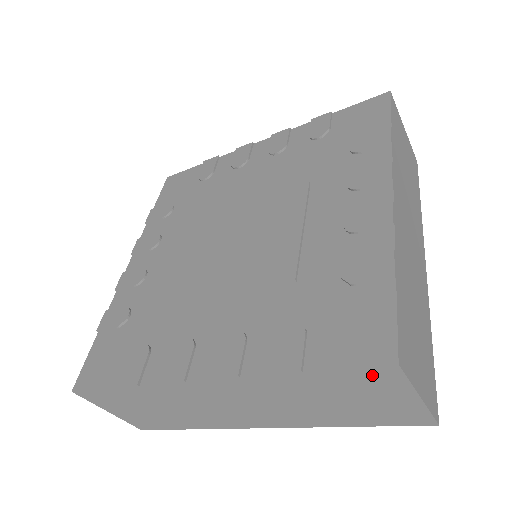
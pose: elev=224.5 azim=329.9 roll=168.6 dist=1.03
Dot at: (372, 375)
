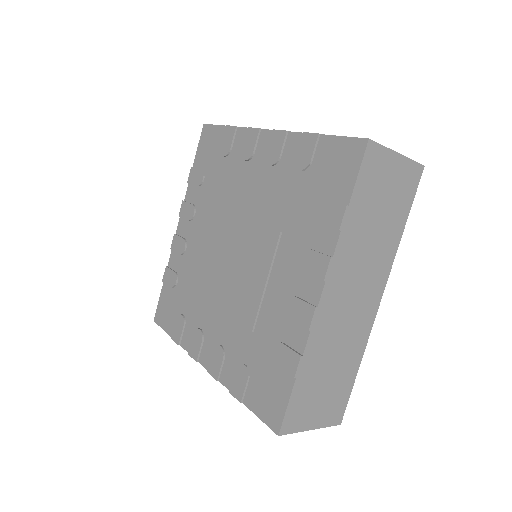
Dot at: occluded
